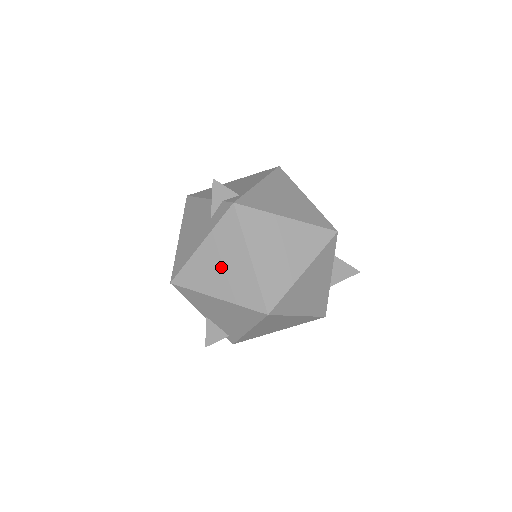
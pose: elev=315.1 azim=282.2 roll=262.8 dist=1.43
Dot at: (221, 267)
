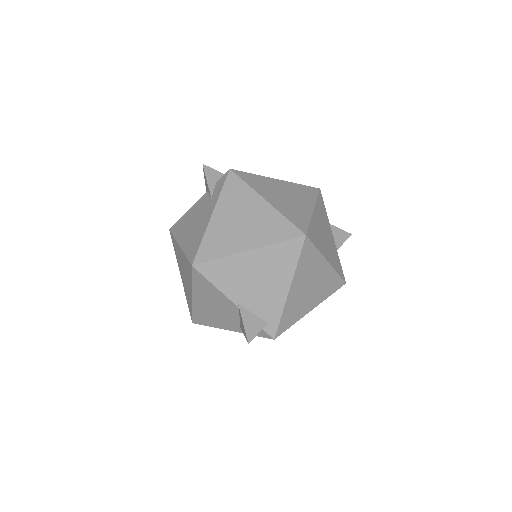
Dot at: (240, 222)
